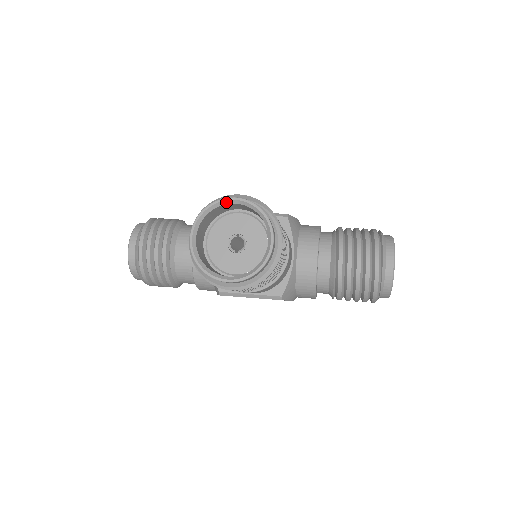
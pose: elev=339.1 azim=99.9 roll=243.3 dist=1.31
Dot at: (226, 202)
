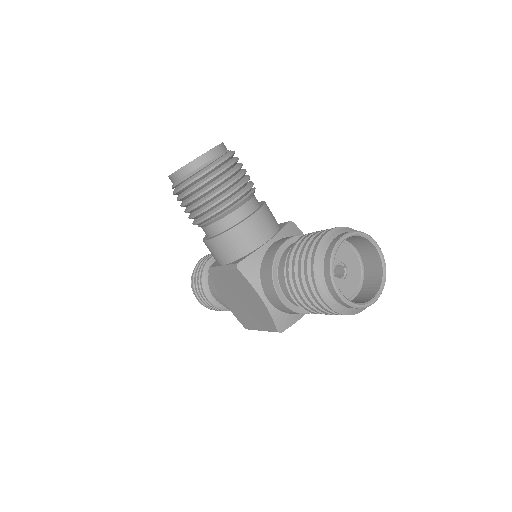
Dot at: occluded
